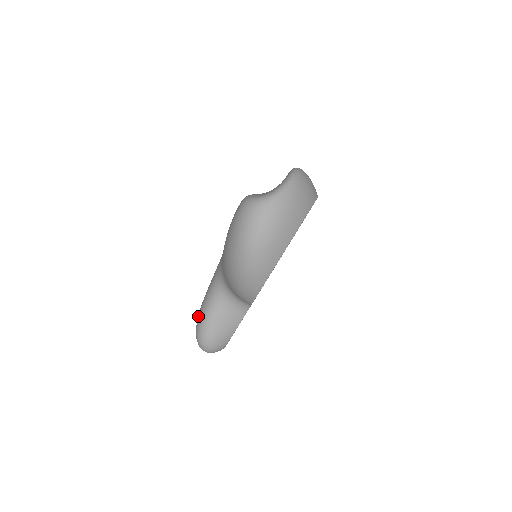
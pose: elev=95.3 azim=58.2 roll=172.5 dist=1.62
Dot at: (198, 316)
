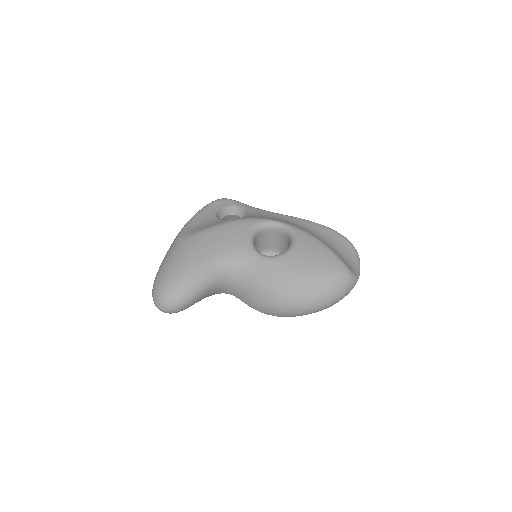
Dot at: (184, 281)
